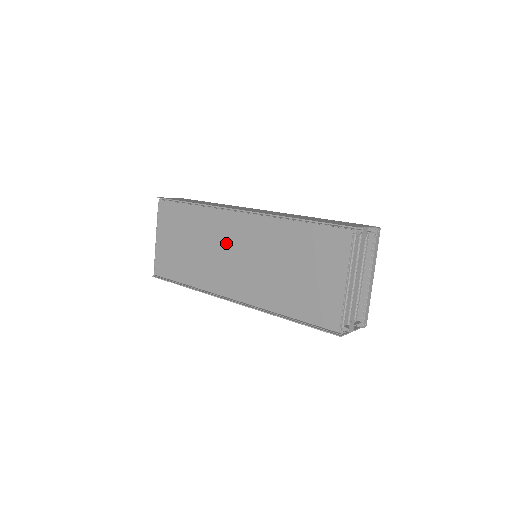
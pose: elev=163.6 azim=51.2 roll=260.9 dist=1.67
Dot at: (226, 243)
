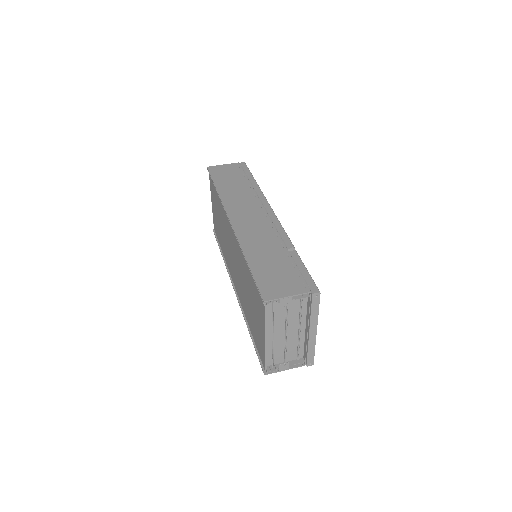
Dot at: (229, 240)
